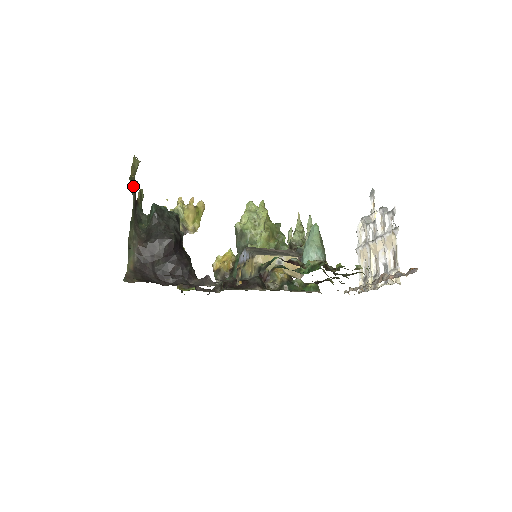
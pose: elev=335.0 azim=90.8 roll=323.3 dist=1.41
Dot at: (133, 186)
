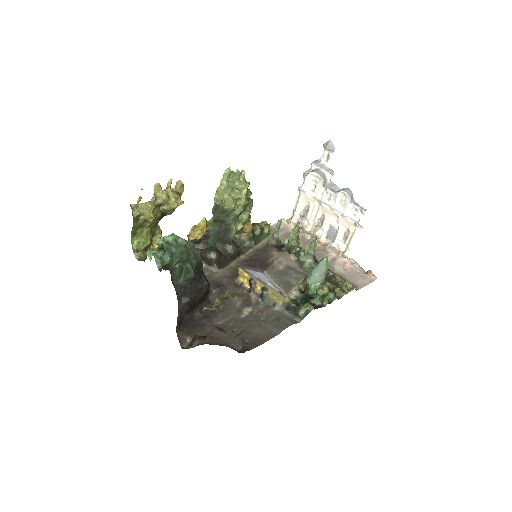
Dot at: occluded
